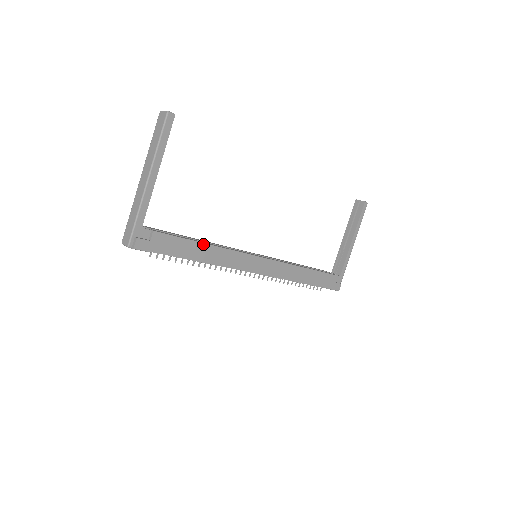
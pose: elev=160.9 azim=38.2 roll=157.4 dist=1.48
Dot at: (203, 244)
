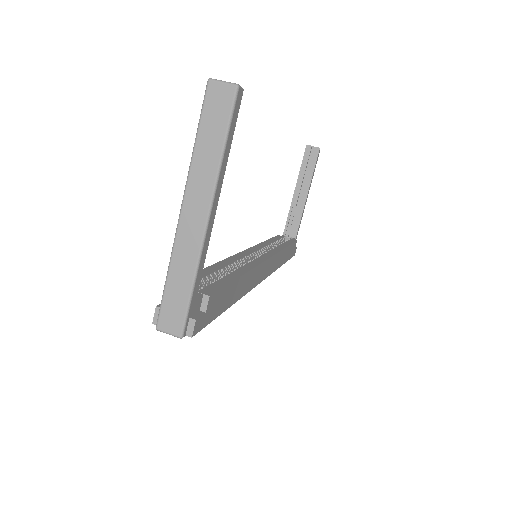
Dot at: (240, 278)
